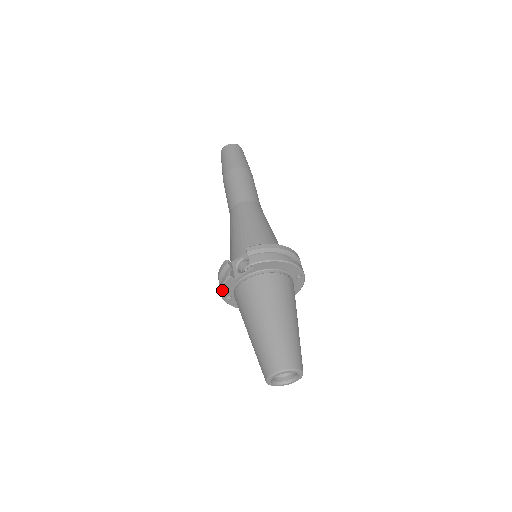
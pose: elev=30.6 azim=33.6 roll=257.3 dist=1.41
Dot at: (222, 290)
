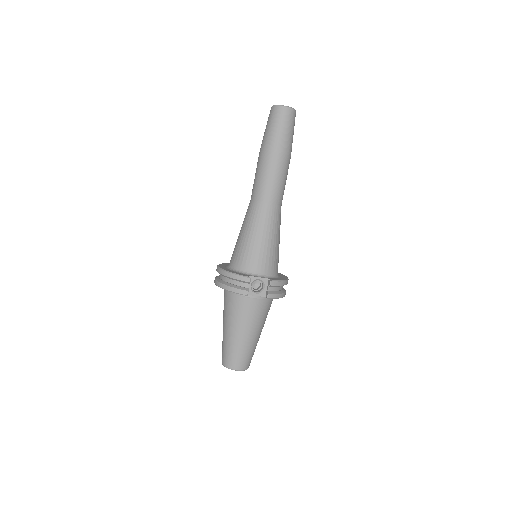
Dot at: (229, 291)
